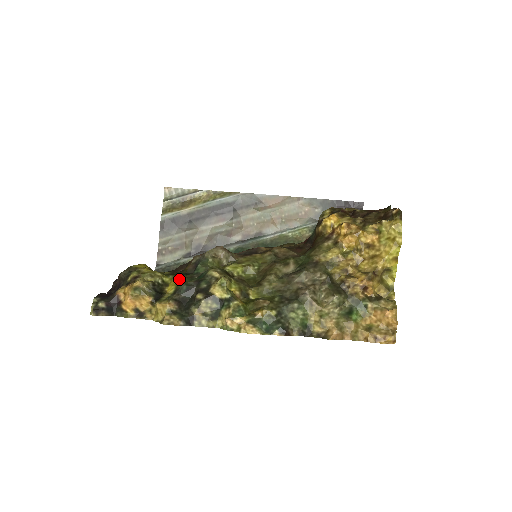
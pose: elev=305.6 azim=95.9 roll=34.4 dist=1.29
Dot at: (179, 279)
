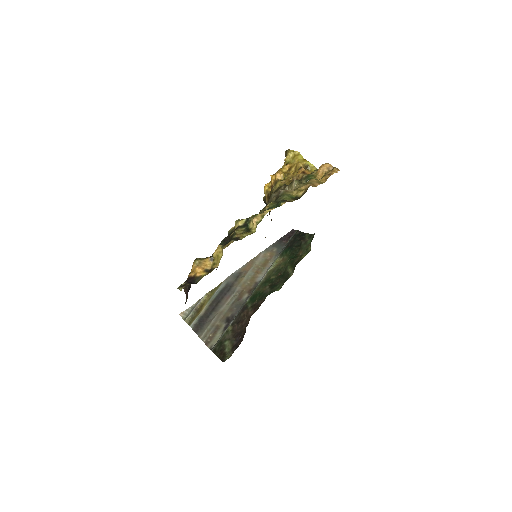
Dot at: occluded
